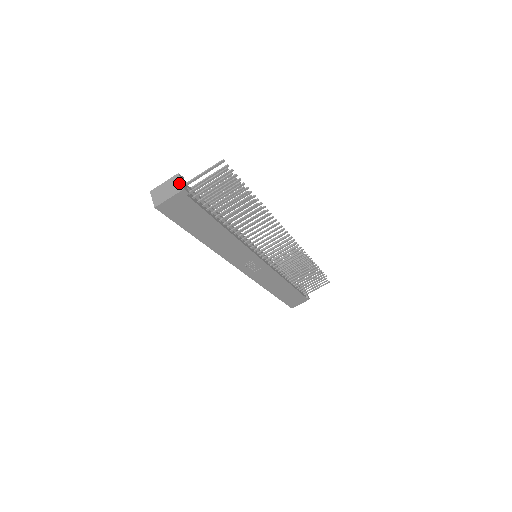
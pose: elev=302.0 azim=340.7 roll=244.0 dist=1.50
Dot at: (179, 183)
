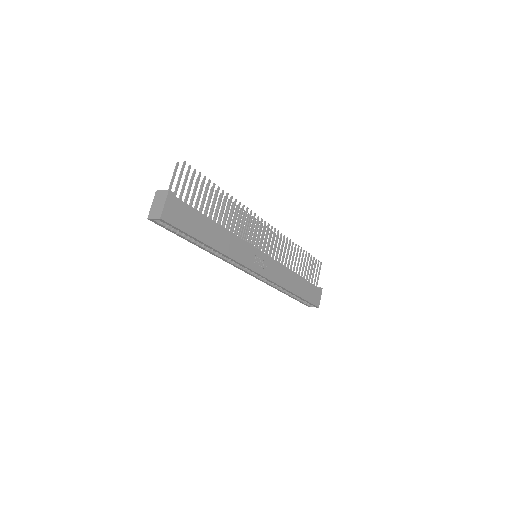
Dot at: (162, 192)
